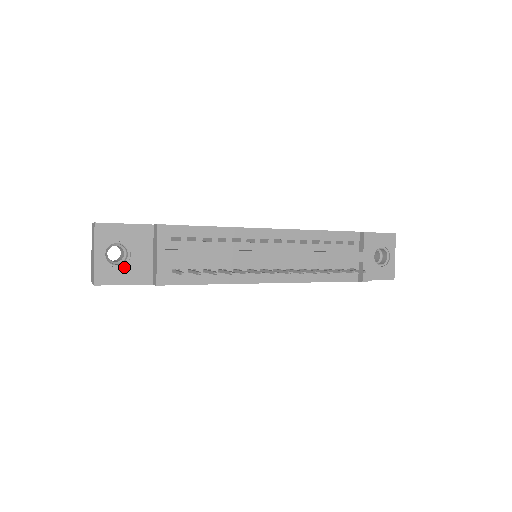
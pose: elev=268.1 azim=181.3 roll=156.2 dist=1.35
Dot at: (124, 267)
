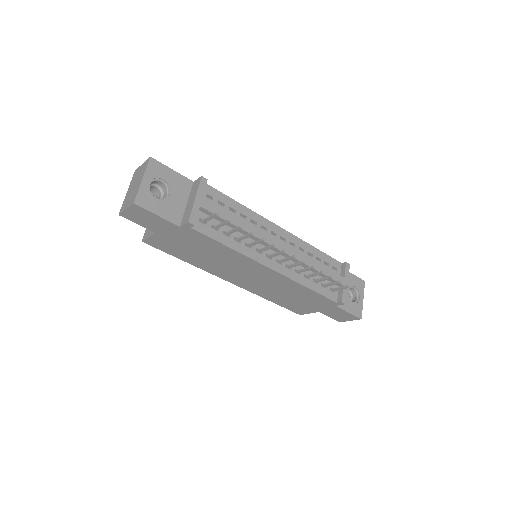
Dot at: (162, 201)
